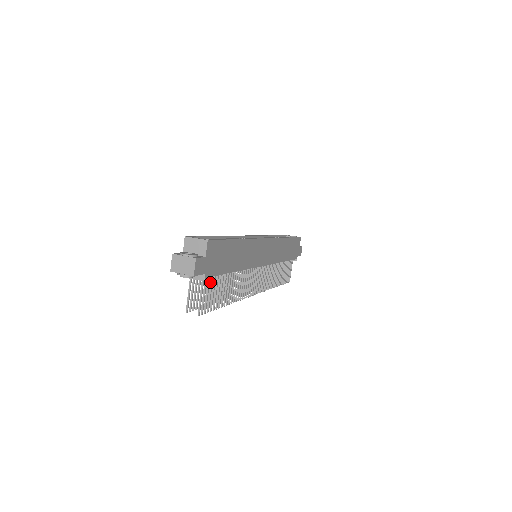
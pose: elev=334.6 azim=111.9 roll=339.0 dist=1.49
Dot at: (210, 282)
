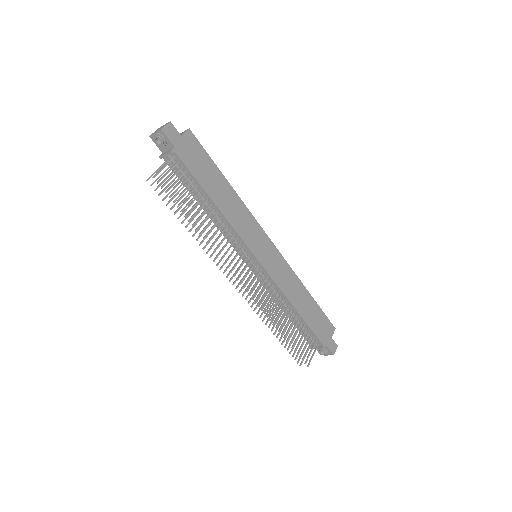
Dot at: (181, 175)
